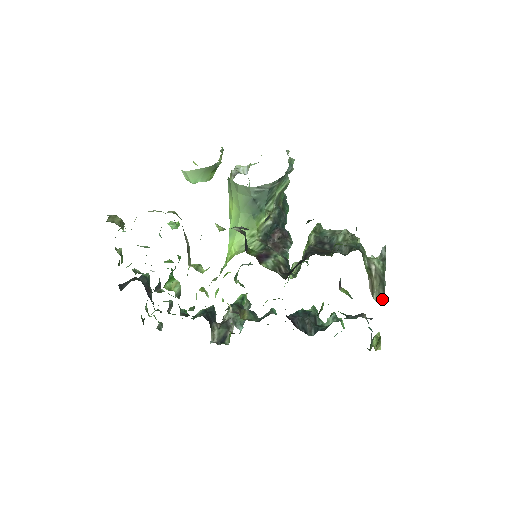
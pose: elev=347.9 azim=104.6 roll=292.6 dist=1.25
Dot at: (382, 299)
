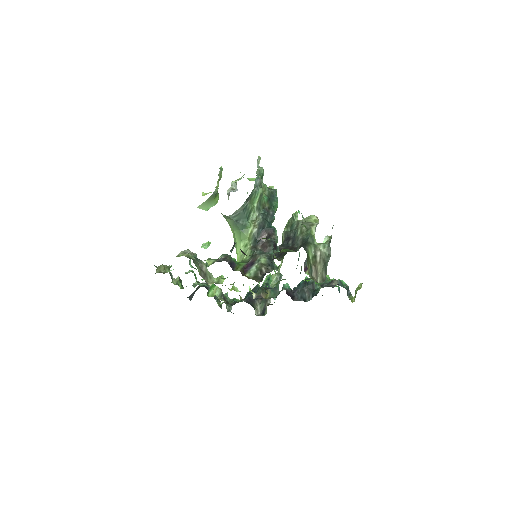
Dot at: (323, 281)
